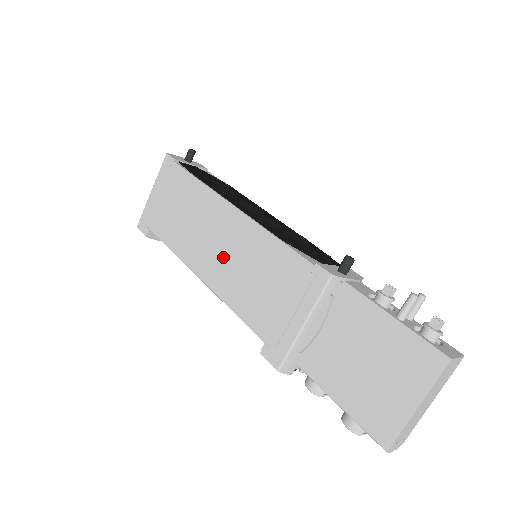
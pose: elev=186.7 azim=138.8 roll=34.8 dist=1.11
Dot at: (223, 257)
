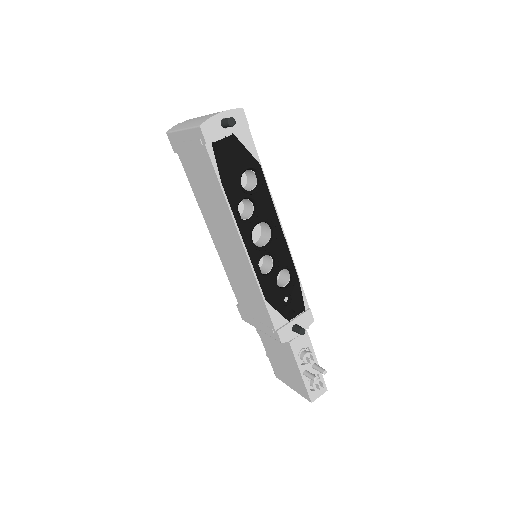
Dot at: (229, 254)
